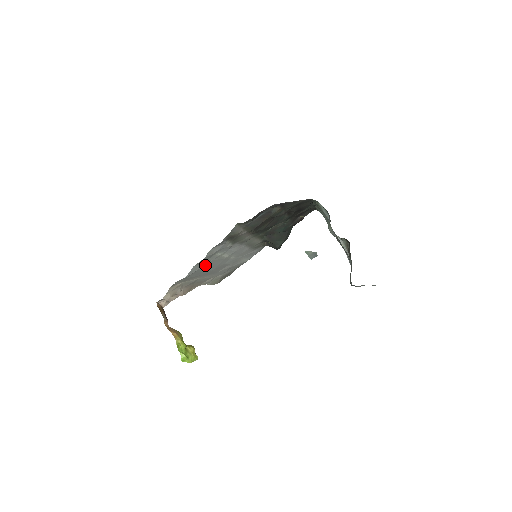
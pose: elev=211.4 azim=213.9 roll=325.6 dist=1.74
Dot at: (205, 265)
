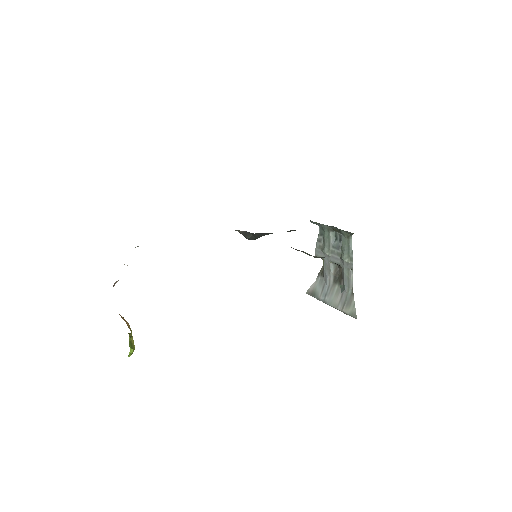
Dot at: occluded
